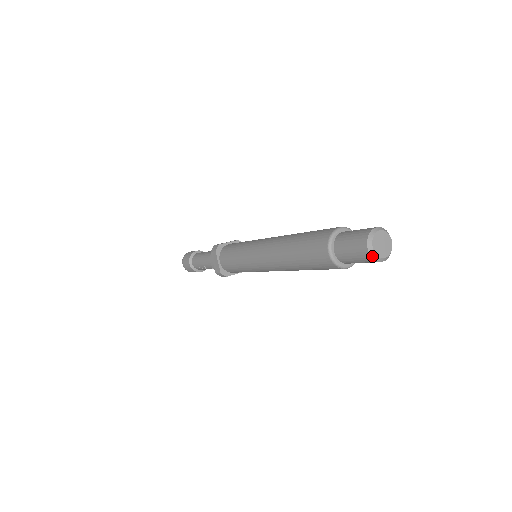
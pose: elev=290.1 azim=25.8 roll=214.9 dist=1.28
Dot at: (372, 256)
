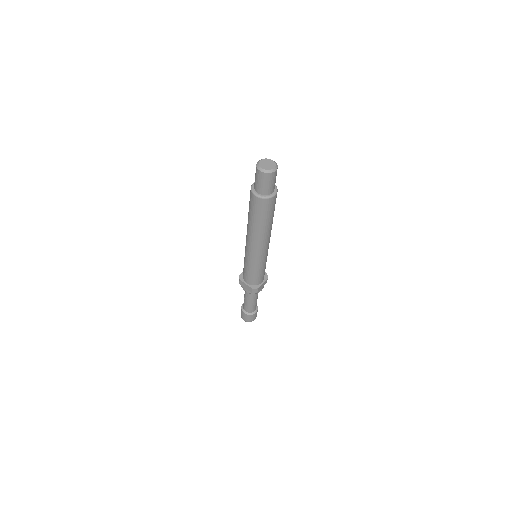
Dot at: (257, 164)
